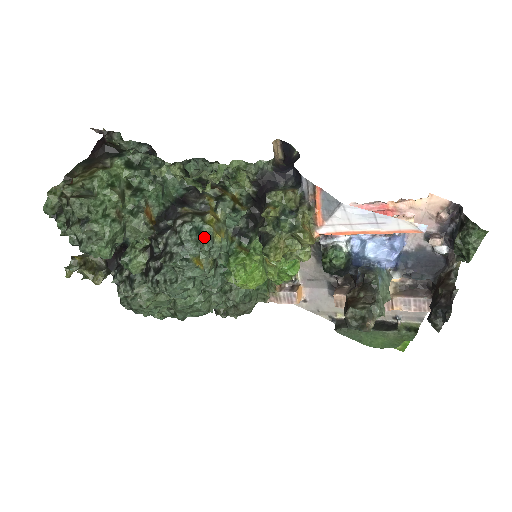
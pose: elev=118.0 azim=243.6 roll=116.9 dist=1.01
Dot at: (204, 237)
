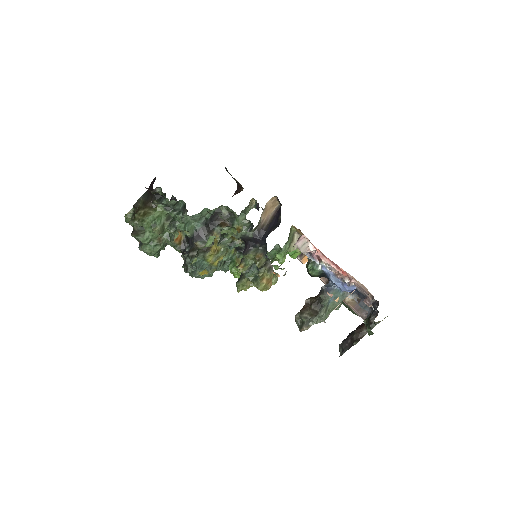
Dot at: (202, 269)
